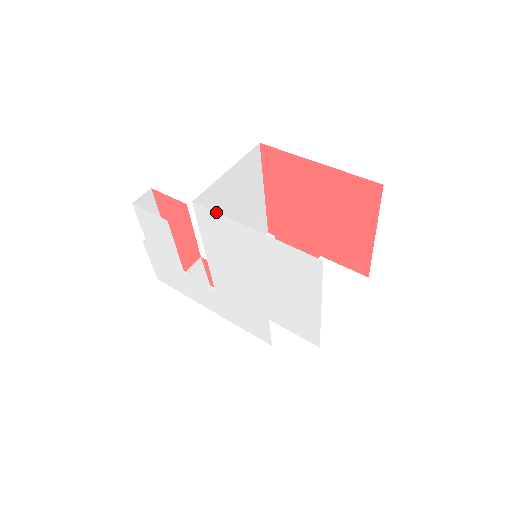
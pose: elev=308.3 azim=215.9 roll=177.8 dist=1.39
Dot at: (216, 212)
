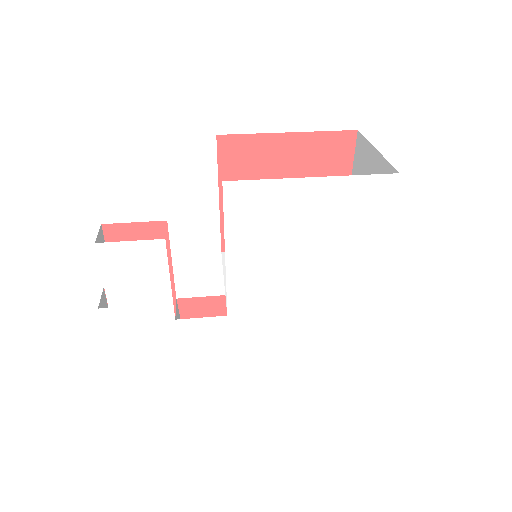
Dot at: occluded
